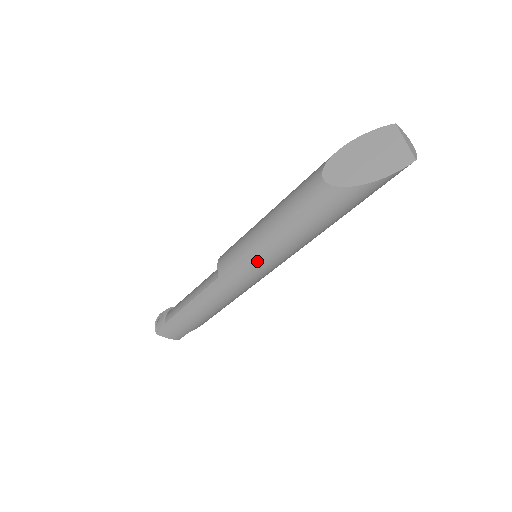
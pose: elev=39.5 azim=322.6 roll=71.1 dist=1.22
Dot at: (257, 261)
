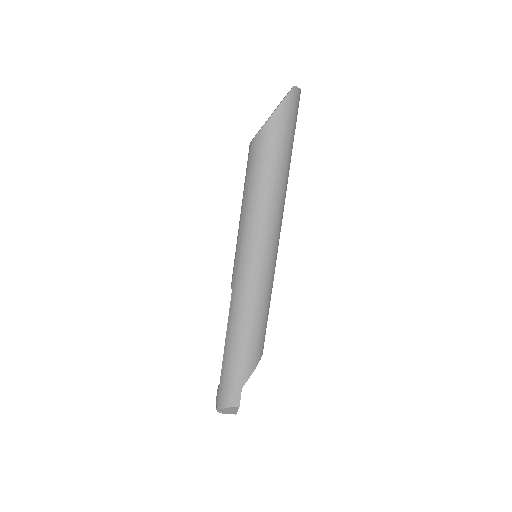
Dot at: (245, 244)
